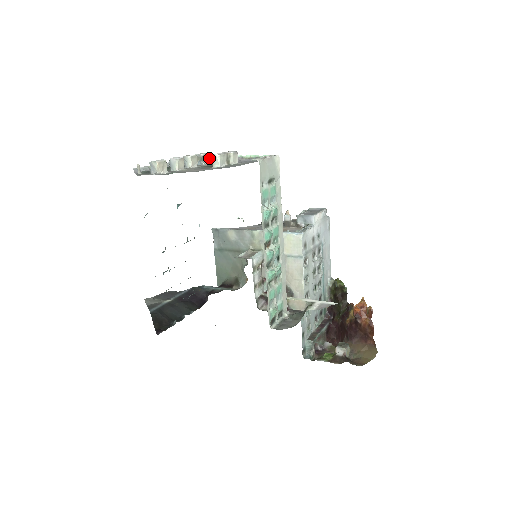
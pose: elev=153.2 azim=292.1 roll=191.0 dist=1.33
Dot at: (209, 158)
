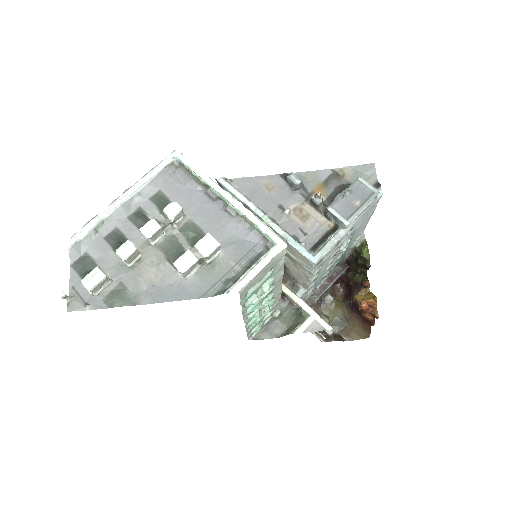
Dot at: (194, 178)
